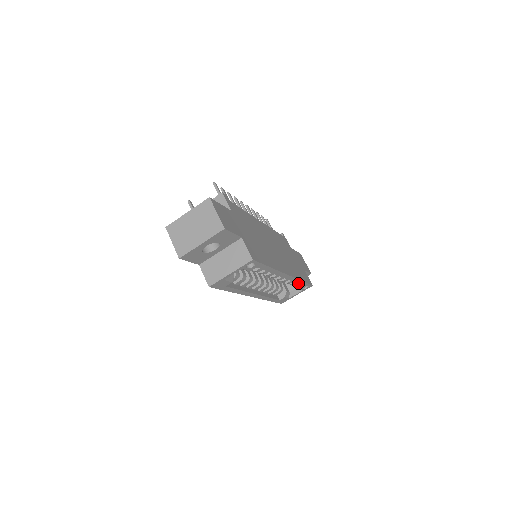
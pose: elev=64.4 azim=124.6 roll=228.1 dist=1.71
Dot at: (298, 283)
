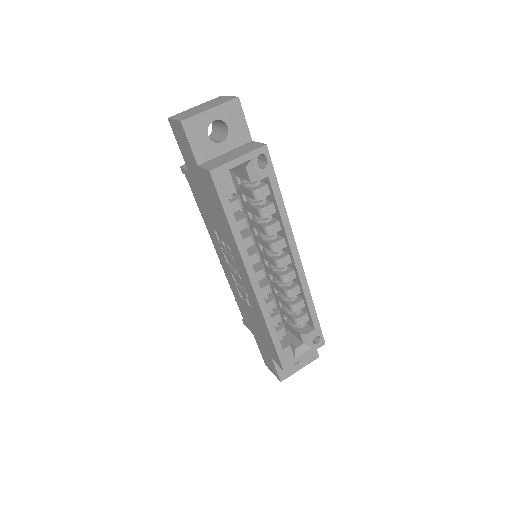
Dot at: (308, 308)
